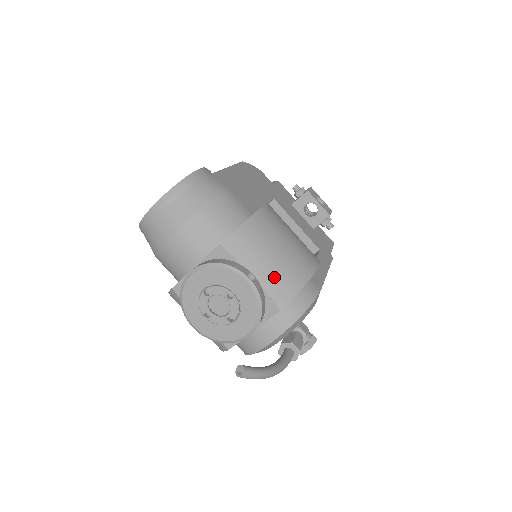
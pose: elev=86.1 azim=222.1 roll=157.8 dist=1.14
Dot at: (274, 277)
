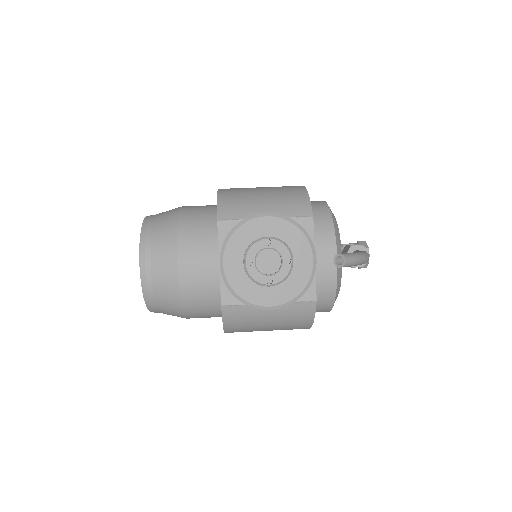
Dot at: (281, 204)
